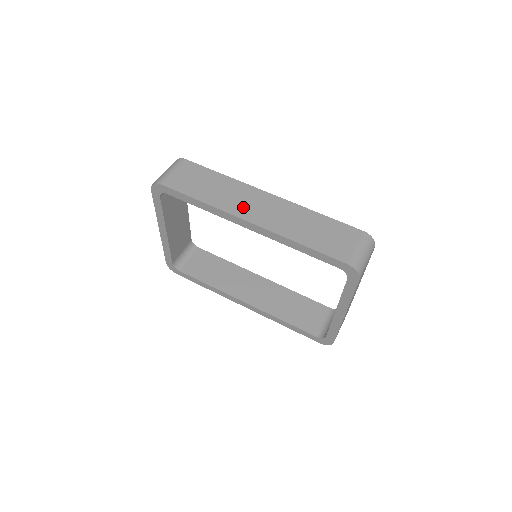
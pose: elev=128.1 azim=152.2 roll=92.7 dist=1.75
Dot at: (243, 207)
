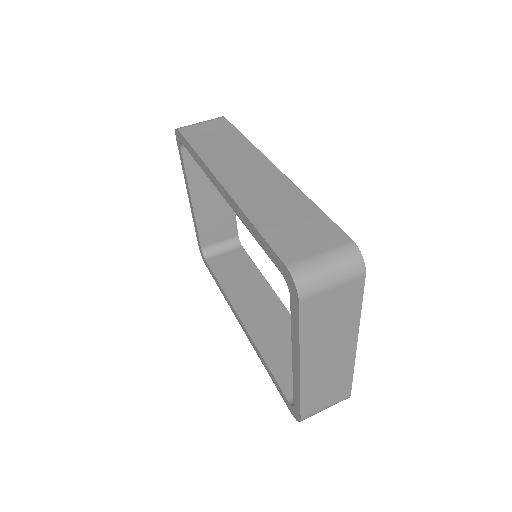
Dot at: (230, 168)
